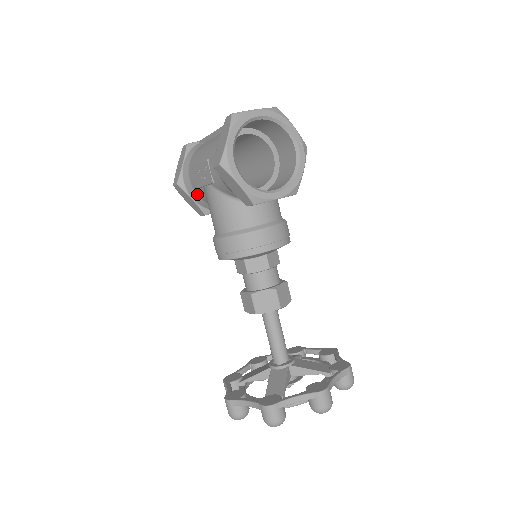
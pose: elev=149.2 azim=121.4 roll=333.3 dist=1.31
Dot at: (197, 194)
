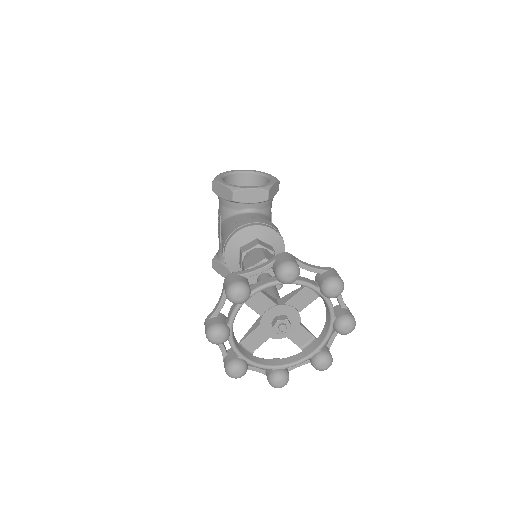
Dot at: occluded
